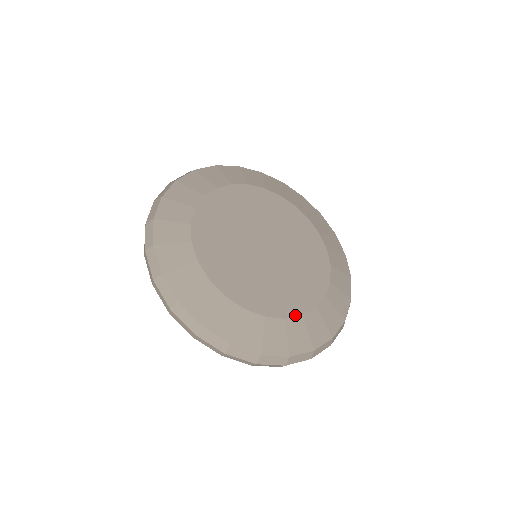
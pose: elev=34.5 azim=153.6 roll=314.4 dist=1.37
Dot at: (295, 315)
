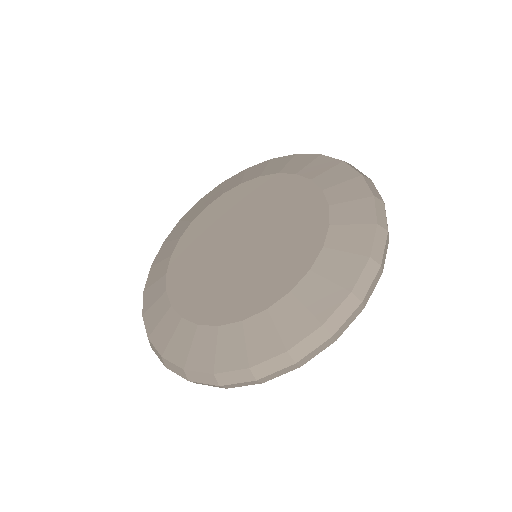
Dot at: (211, 323)
